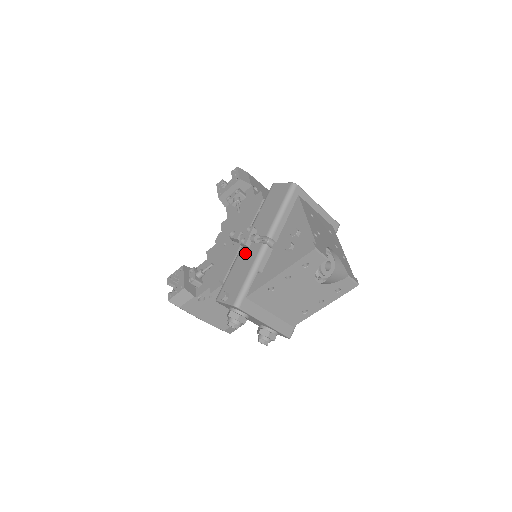
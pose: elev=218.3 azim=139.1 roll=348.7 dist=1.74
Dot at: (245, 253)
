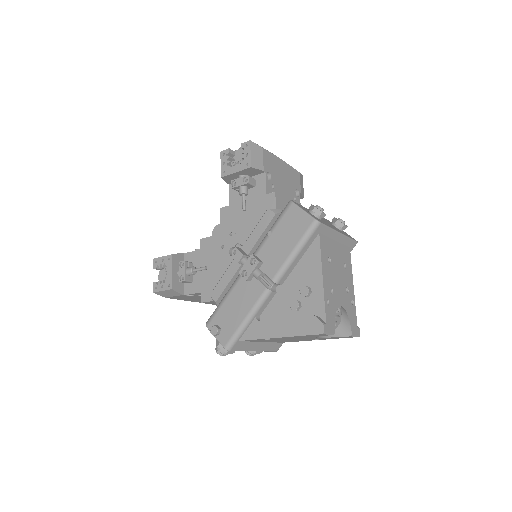
Dot at: (244, 287)
